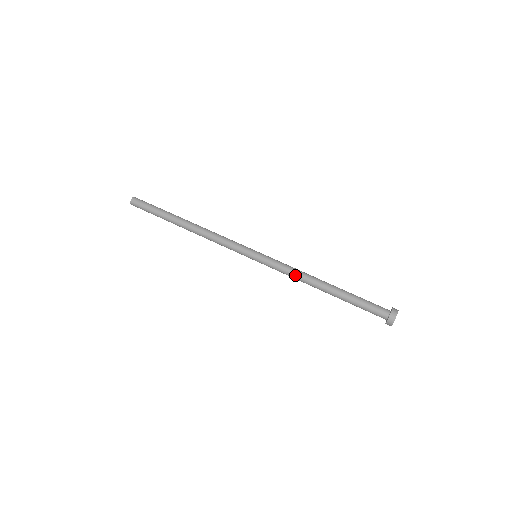
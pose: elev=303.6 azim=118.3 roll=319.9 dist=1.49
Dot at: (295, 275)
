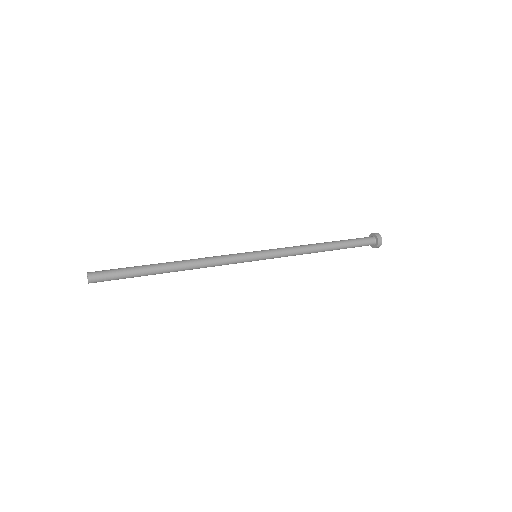
Dot at: (299, 249)
